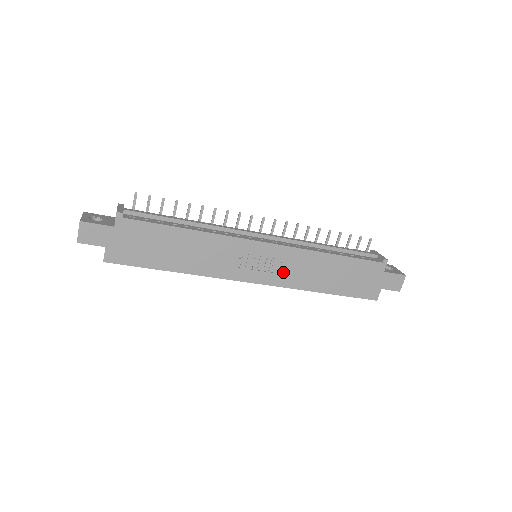
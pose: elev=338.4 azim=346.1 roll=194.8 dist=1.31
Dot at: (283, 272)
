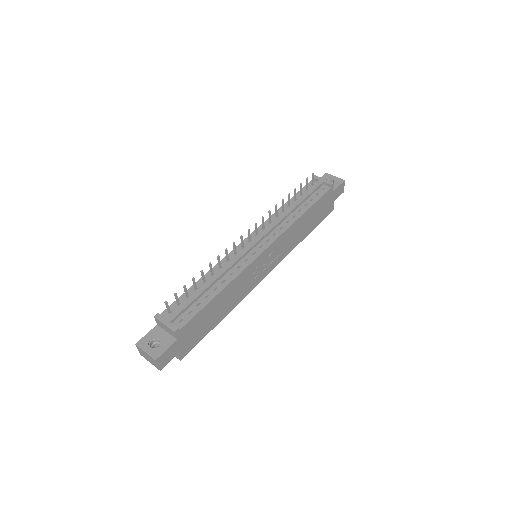
Dot at: (281, 252)
